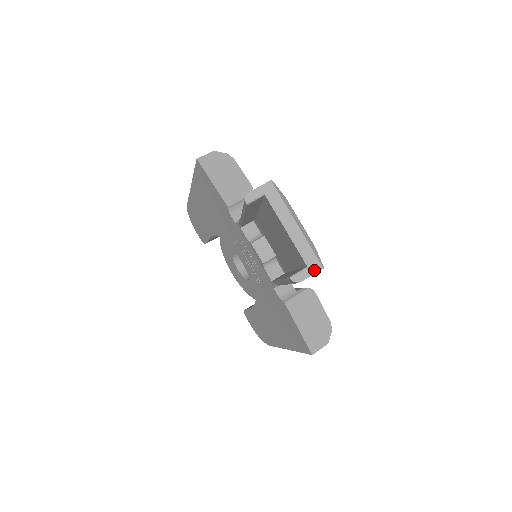
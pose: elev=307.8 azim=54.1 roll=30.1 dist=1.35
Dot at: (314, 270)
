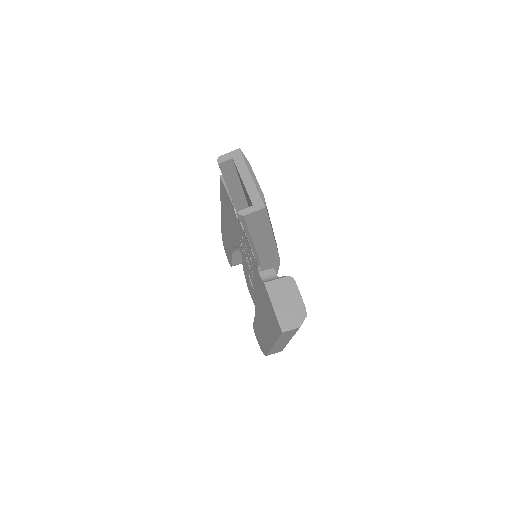
Dot at: (257, 208)
